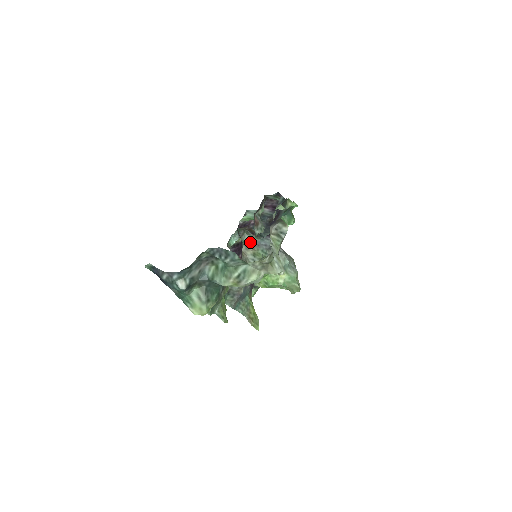
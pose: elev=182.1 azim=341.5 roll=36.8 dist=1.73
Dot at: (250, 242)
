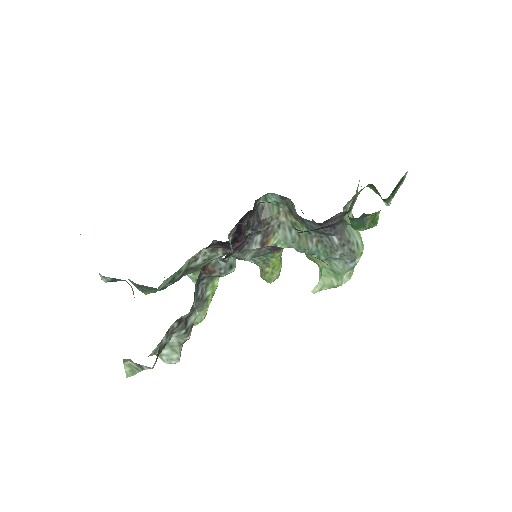
Dot at: (294, 210)
